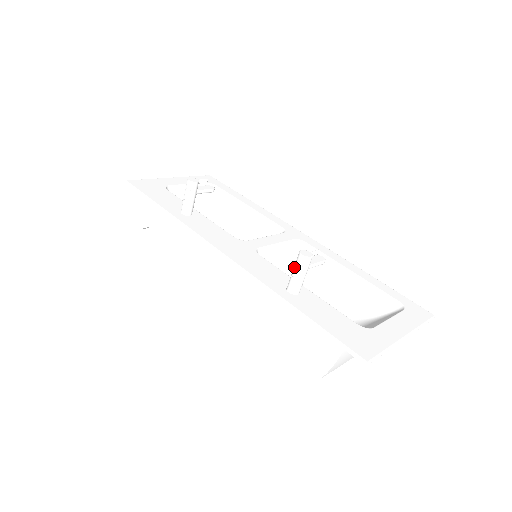
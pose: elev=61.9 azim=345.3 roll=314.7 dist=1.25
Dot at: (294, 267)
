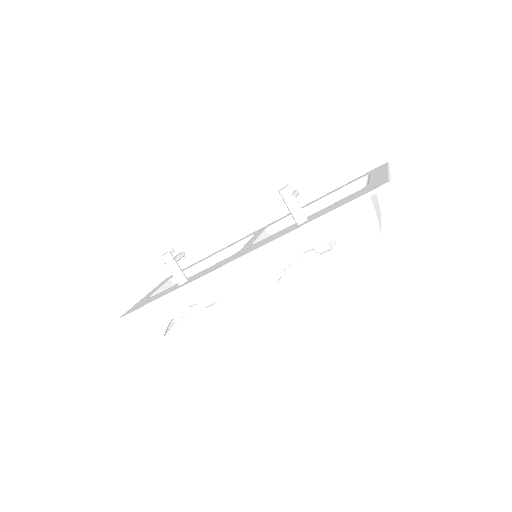
Dot at: (286, 204)
